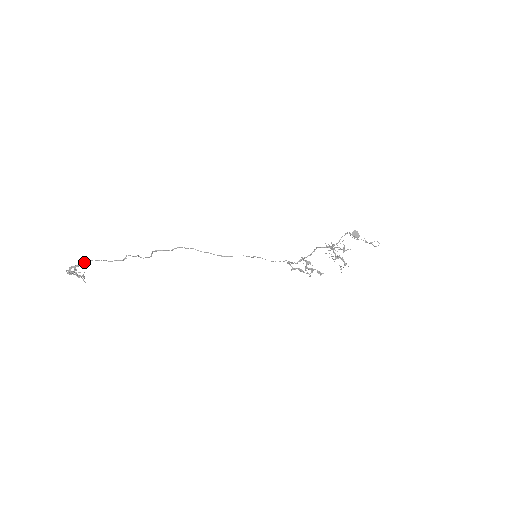
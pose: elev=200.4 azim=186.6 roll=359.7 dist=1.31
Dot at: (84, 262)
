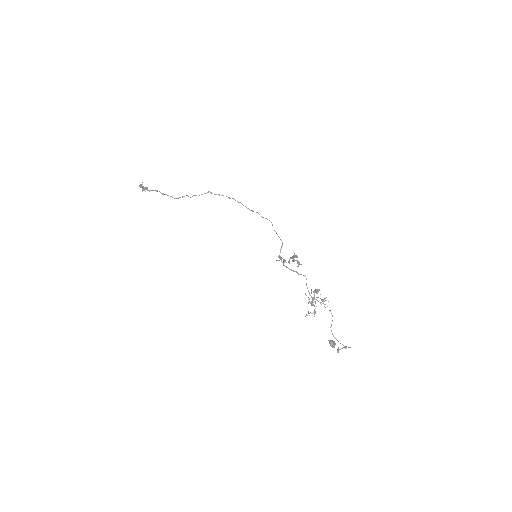
Dot at: occluded
